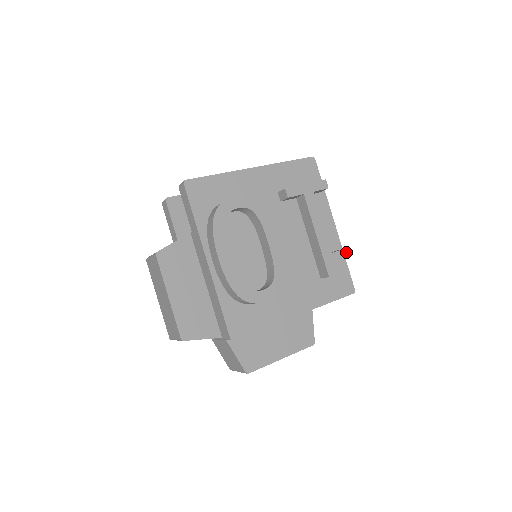
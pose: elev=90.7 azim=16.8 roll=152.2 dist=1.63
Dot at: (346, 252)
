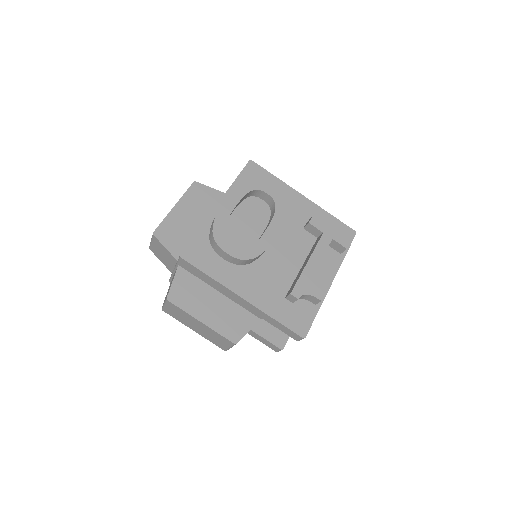
Dot at: (321, 296)
